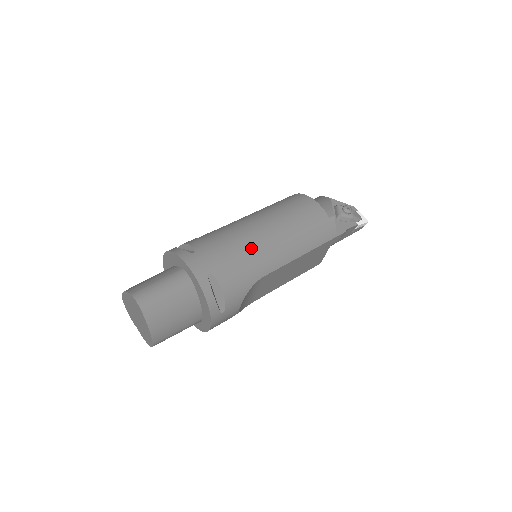
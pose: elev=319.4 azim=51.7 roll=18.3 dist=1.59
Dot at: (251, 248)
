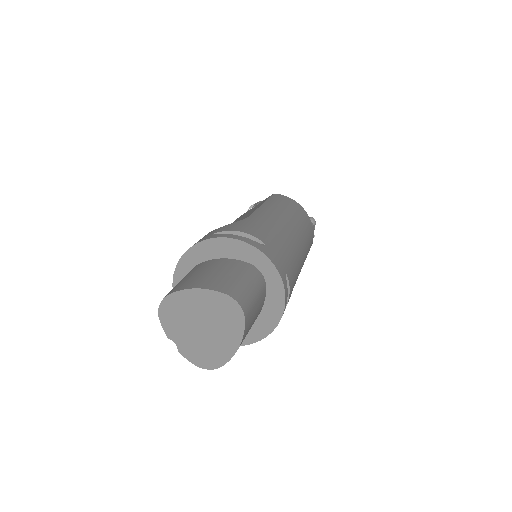
Dot at: (295, 249)
